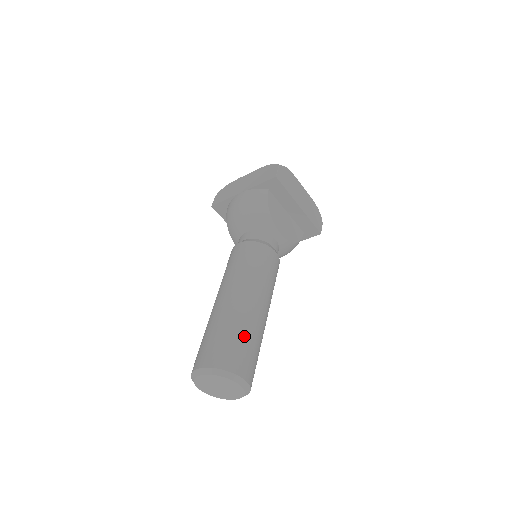
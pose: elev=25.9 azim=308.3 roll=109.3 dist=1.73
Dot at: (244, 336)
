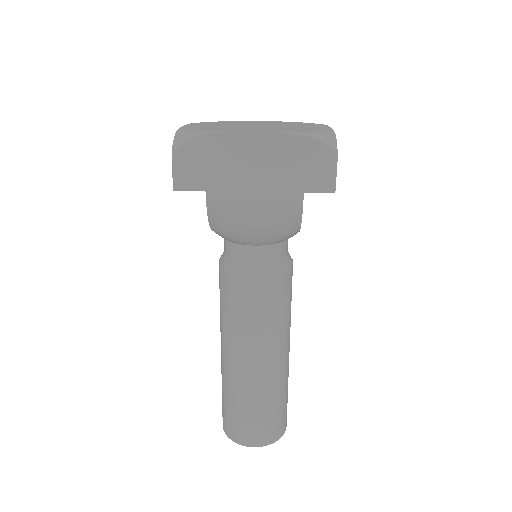
Dot at: (285, 397)
